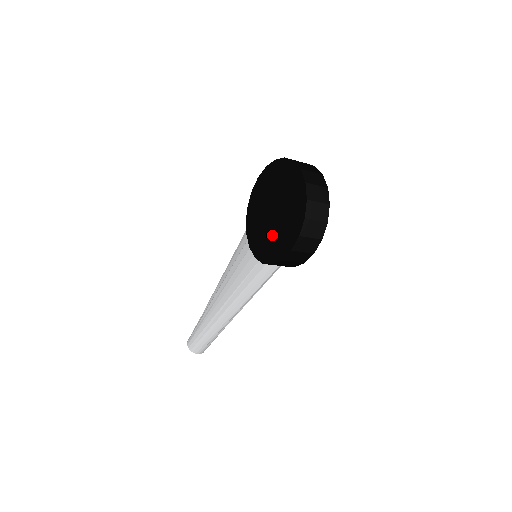
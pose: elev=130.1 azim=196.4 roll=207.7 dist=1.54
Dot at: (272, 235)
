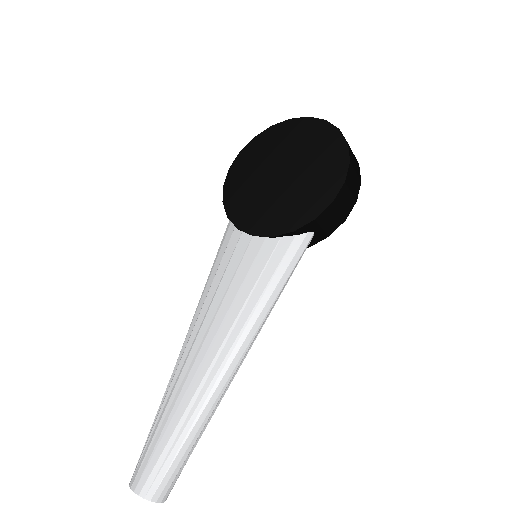
Dot at: (295, 193)
